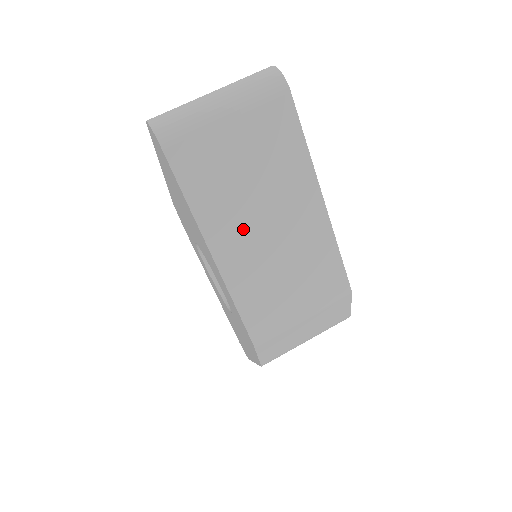
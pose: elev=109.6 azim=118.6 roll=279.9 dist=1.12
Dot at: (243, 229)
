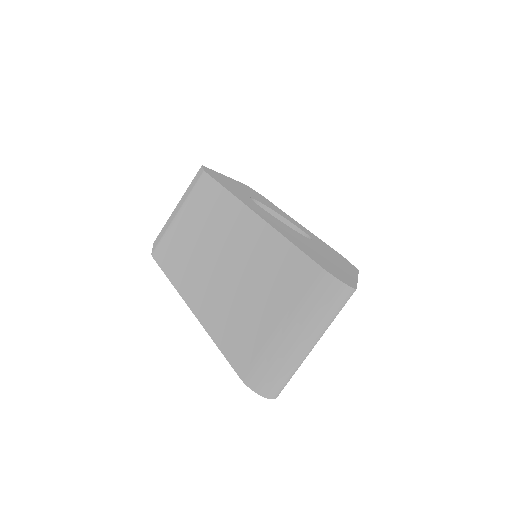
Dot at: occluded
